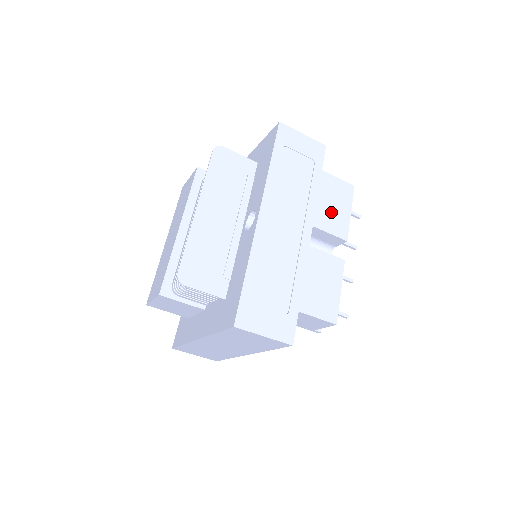
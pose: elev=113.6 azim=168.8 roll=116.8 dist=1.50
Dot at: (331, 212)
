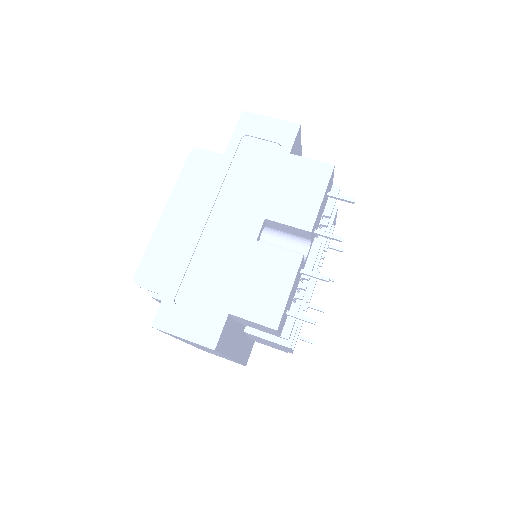
Dot at: (294, 200)
